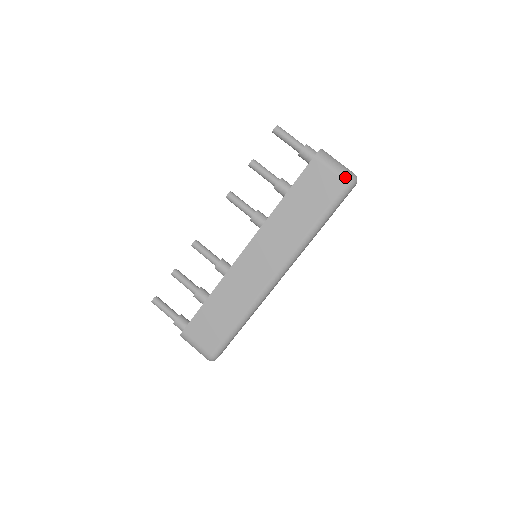
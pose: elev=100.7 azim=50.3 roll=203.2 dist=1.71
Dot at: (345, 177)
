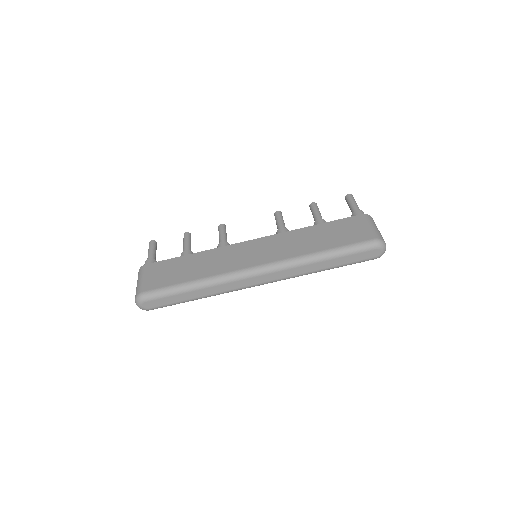
Dot at: (376, 235)
